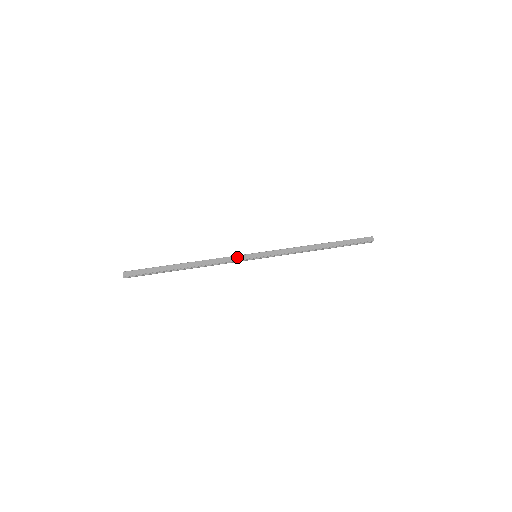
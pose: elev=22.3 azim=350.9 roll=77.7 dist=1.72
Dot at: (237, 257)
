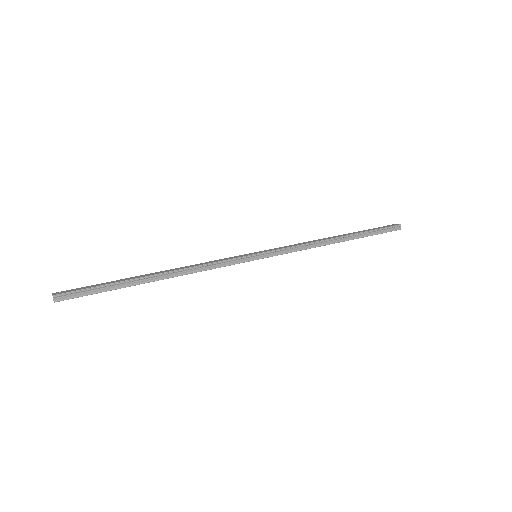
Dot at: (229, 258)
